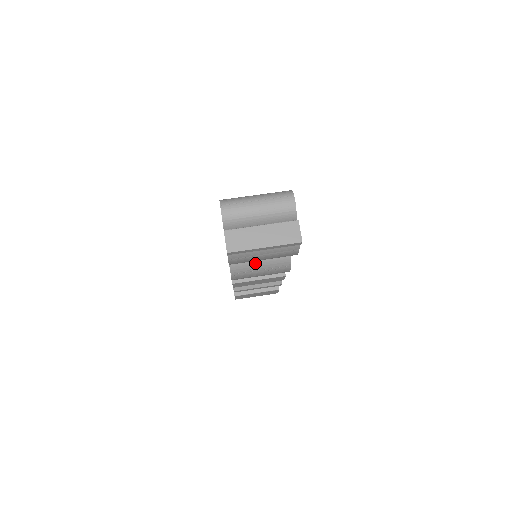
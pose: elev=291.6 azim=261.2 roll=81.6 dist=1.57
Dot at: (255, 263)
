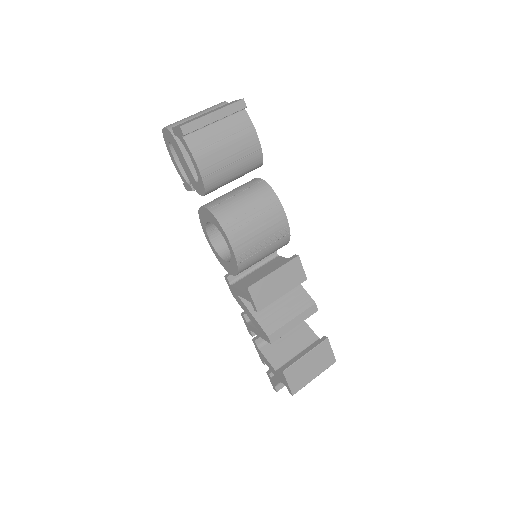
Dot at: (240, 206)
